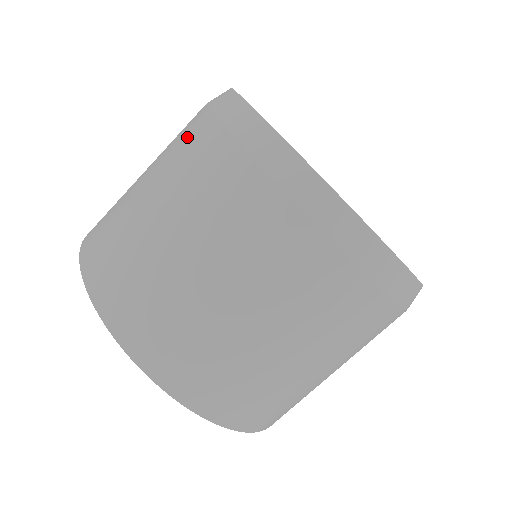
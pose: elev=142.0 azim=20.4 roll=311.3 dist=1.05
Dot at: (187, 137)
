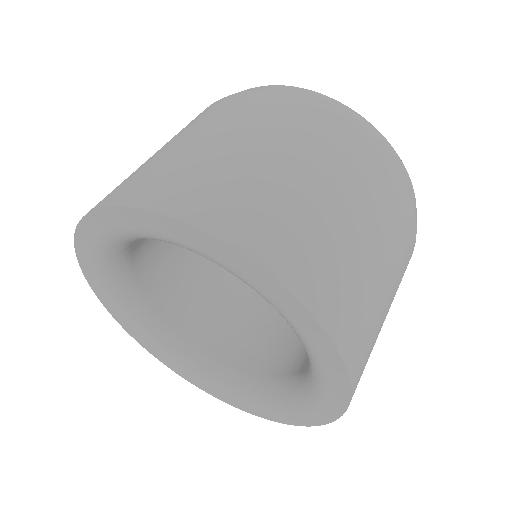
Dot at: (271, 109)
